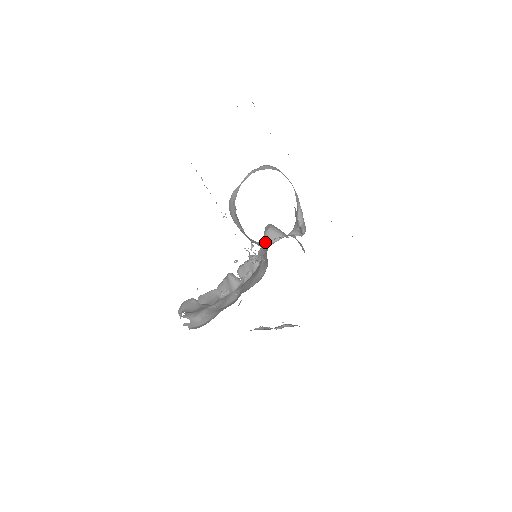
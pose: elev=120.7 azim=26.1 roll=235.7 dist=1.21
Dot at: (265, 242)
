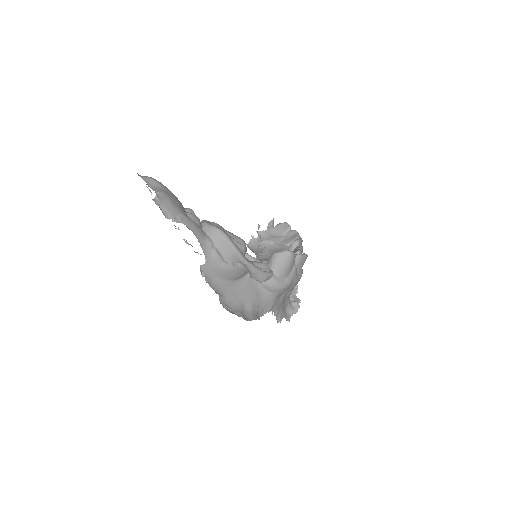
Dot at: occluded
